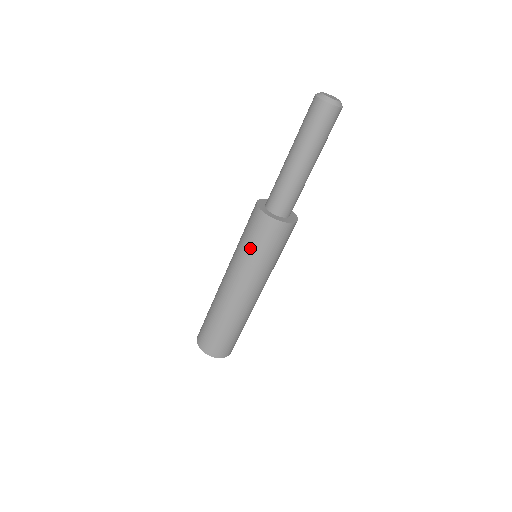
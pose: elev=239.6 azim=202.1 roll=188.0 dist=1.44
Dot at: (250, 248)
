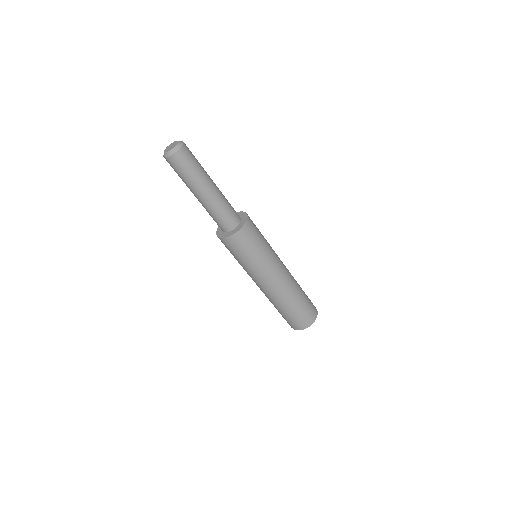
Dot at: (254, 256)
